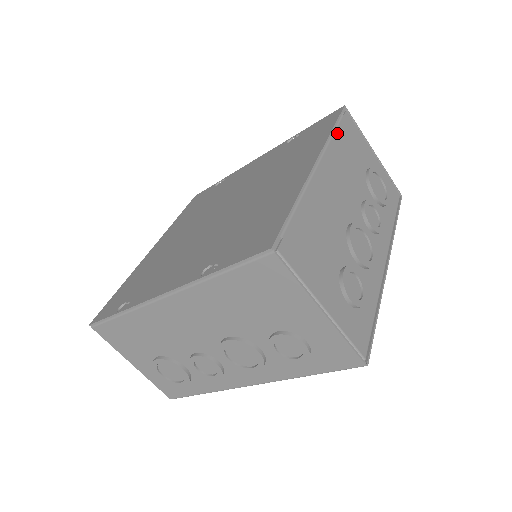
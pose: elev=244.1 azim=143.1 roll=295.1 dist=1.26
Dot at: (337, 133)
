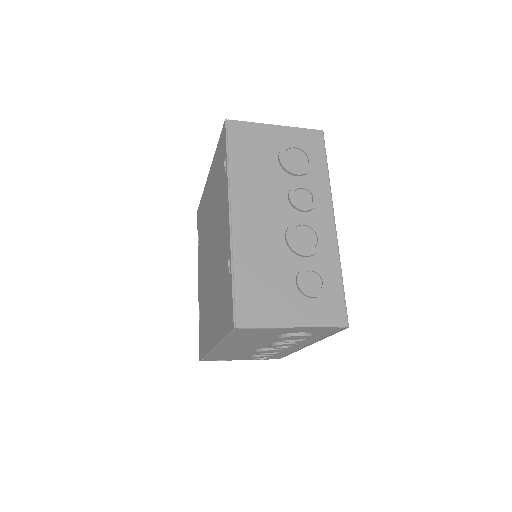
Dot at: (229, 338)
